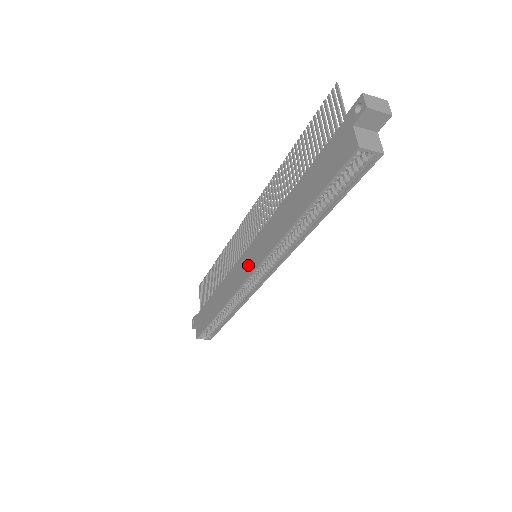
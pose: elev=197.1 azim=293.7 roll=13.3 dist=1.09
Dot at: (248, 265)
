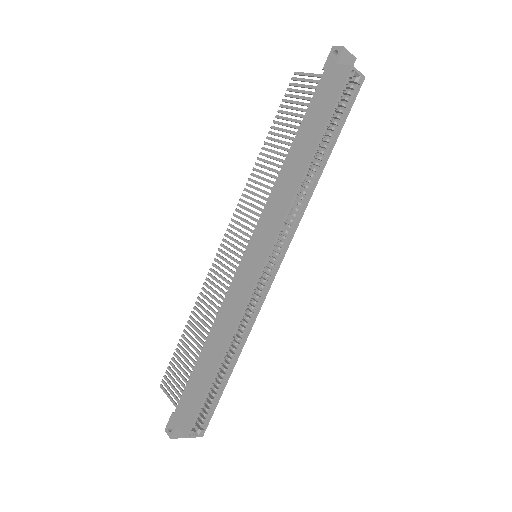
Dot at: (256, 259)
